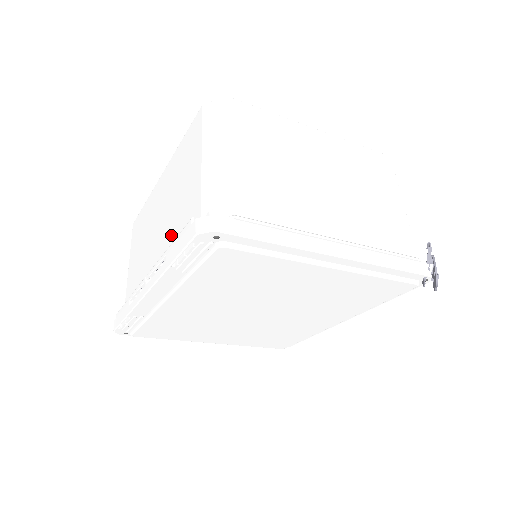
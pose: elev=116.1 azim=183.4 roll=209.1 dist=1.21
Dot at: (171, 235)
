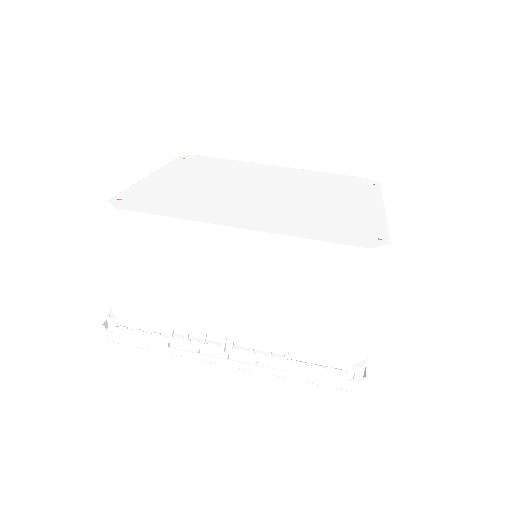
Dot at: (277, 335)
